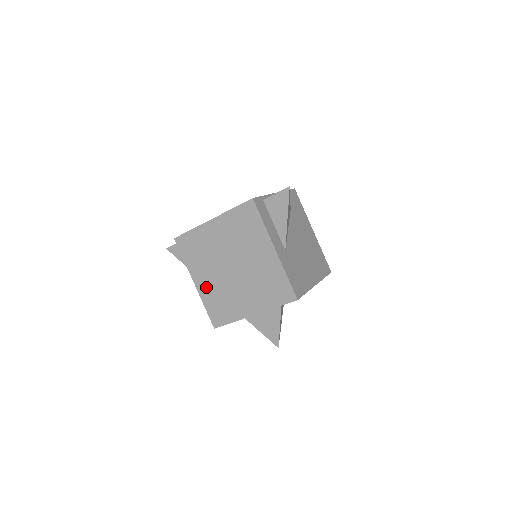
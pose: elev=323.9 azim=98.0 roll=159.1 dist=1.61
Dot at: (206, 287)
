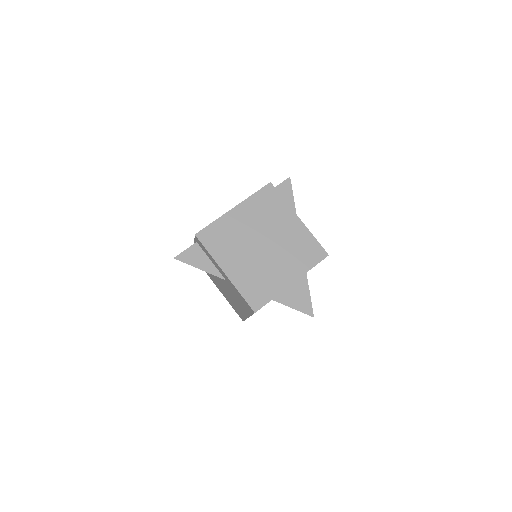
Dot at: (239, 272)
